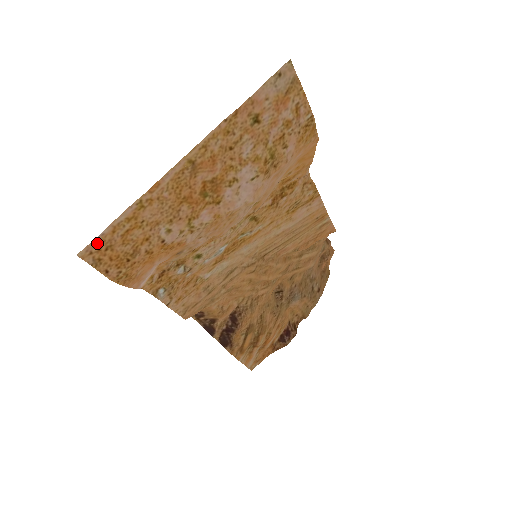
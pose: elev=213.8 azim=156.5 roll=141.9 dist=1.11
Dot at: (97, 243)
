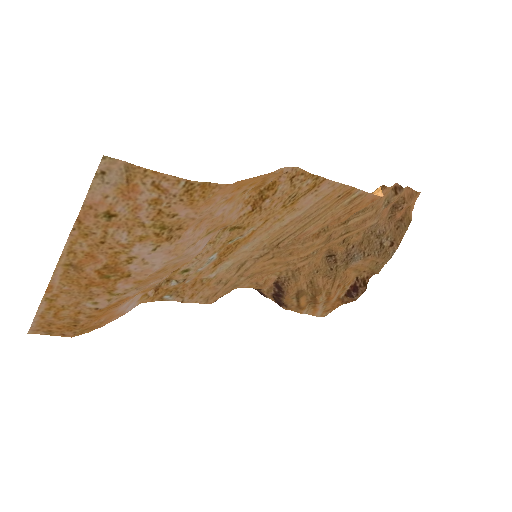
Dot at: (37, 325)
